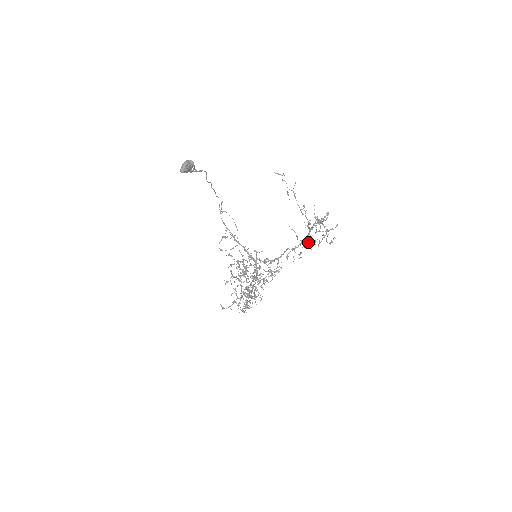
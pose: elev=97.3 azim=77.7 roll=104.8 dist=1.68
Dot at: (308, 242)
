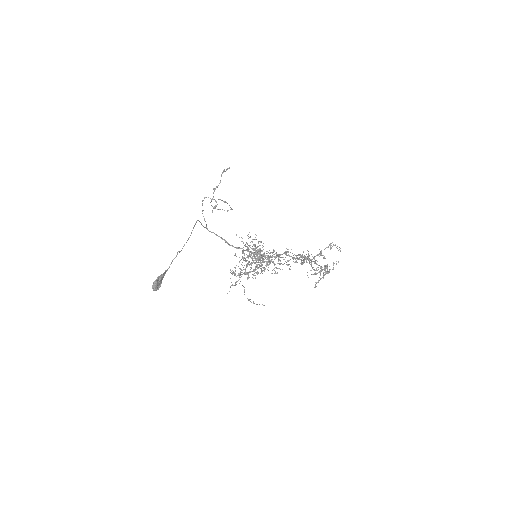
Dot at: (309, 256)
